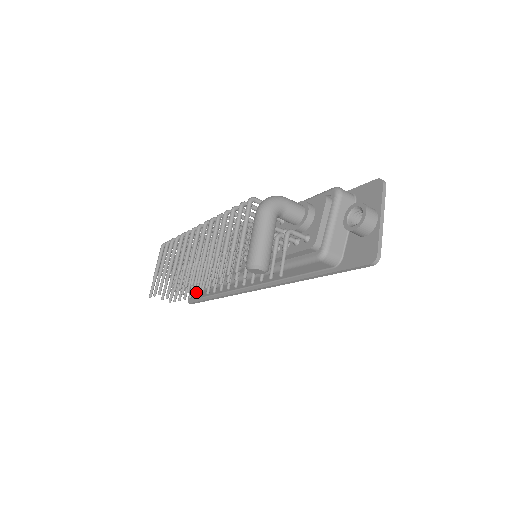
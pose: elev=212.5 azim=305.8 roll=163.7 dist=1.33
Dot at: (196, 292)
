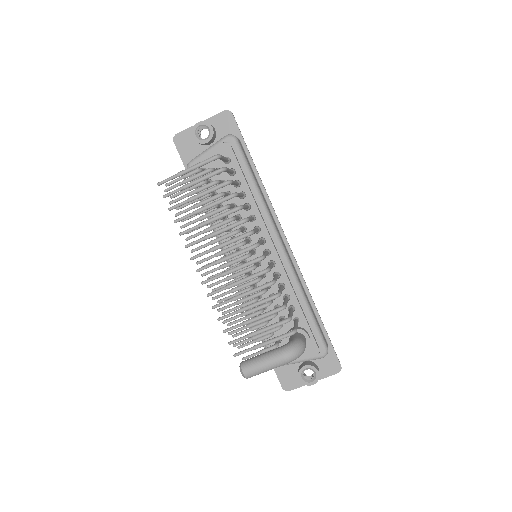
Dot at: occluded
